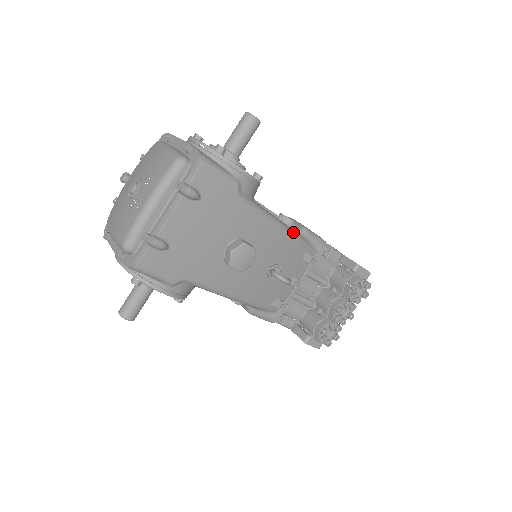
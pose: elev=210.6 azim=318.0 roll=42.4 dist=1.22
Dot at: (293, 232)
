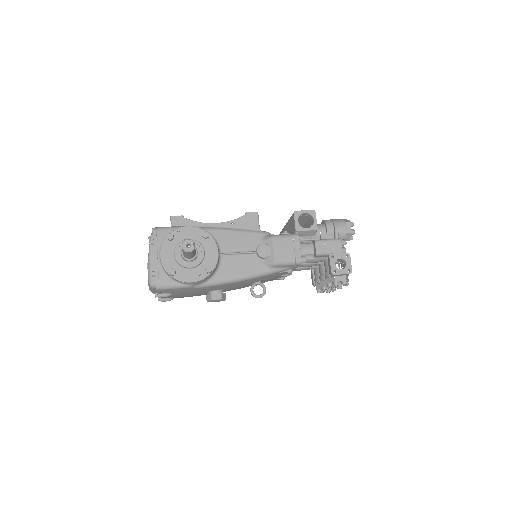
Dot at: (257, 275)
